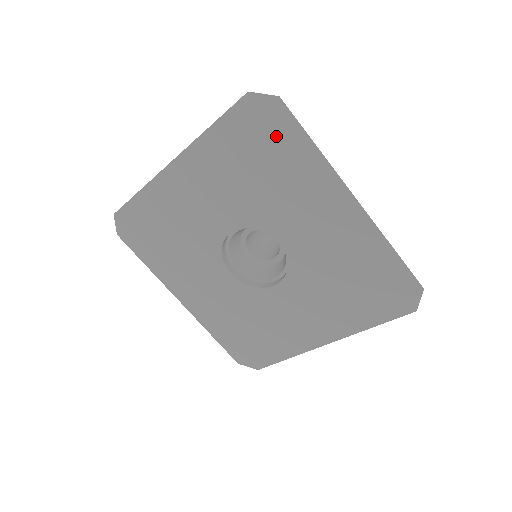
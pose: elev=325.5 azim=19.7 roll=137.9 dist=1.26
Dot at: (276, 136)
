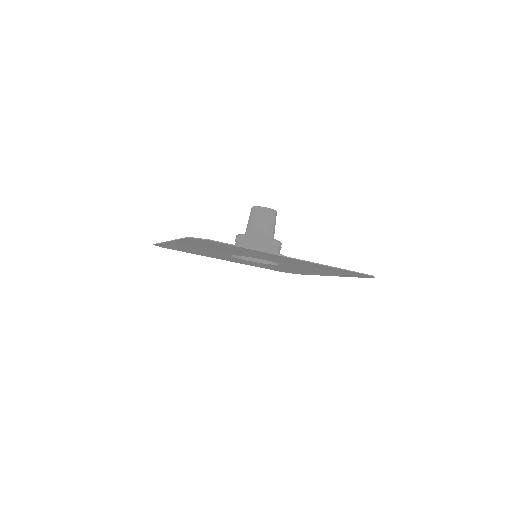
Dot at: occluded
